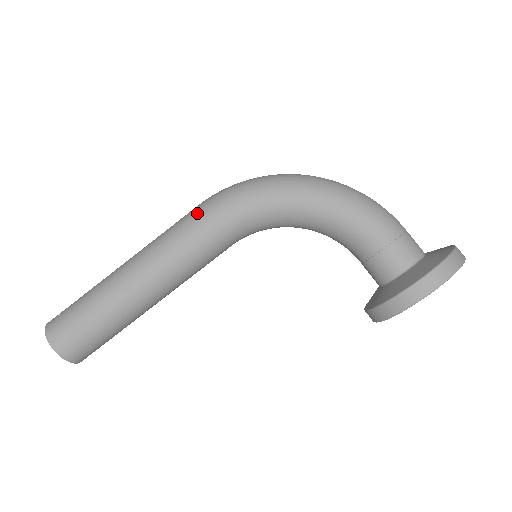
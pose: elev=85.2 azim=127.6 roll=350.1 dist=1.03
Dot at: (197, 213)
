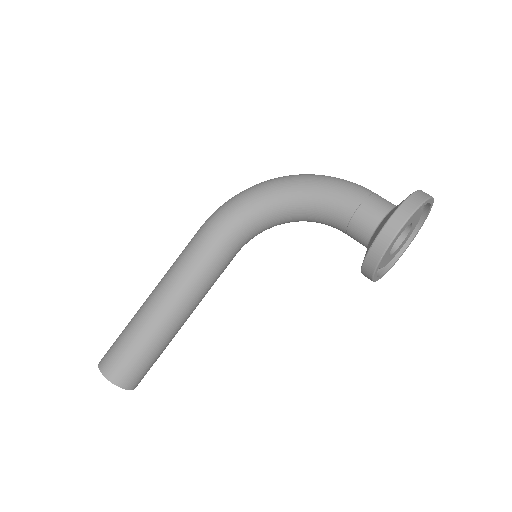
Dot at: (198, 233)
